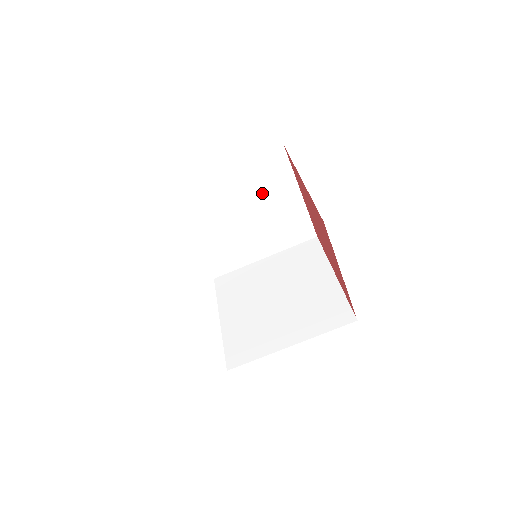
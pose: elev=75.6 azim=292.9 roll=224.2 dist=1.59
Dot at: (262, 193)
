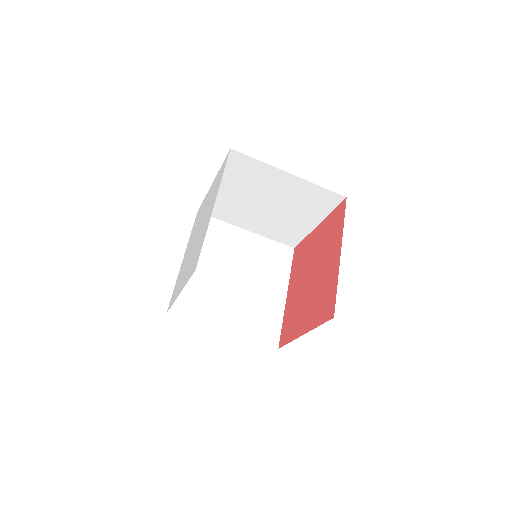
Dot at: (296, 204)
